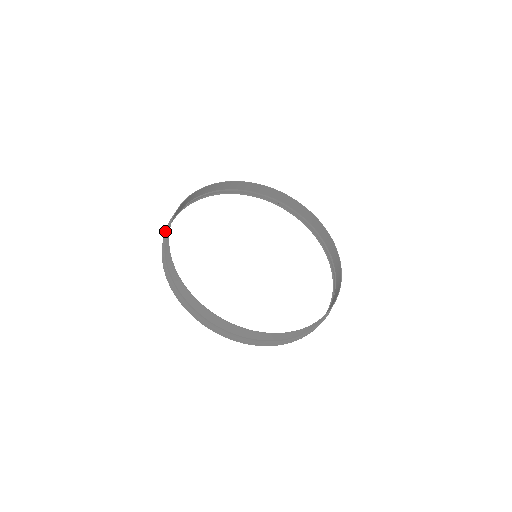
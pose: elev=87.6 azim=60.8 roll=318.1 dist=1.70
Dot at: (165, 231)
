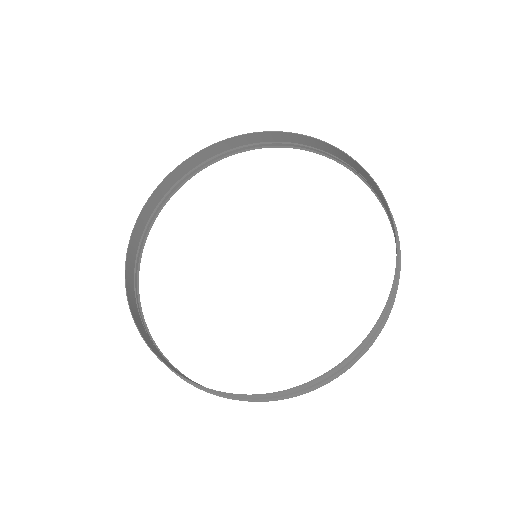
Dot at: occluded
